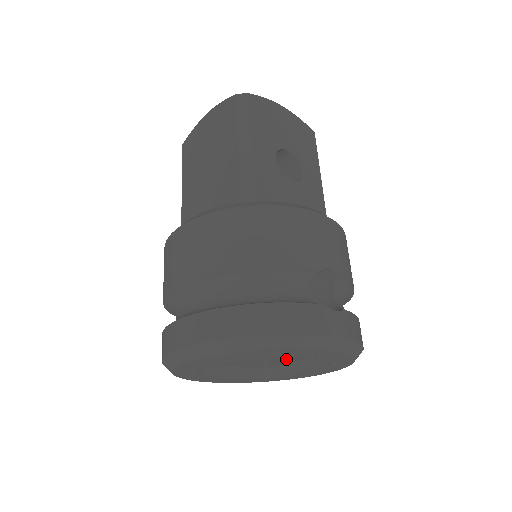
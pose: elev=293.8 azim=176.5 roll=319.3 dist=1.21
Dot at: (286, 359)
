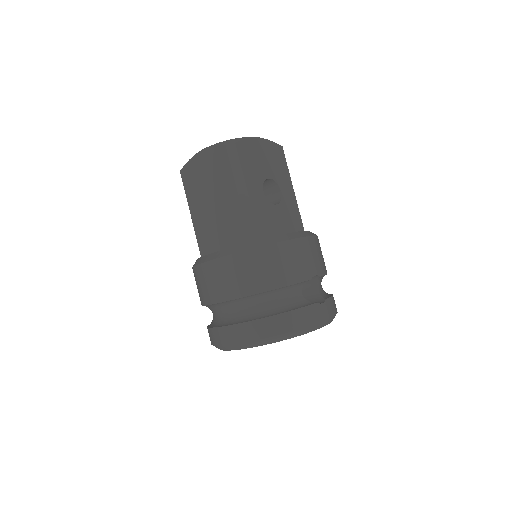
Dot at: occluded
